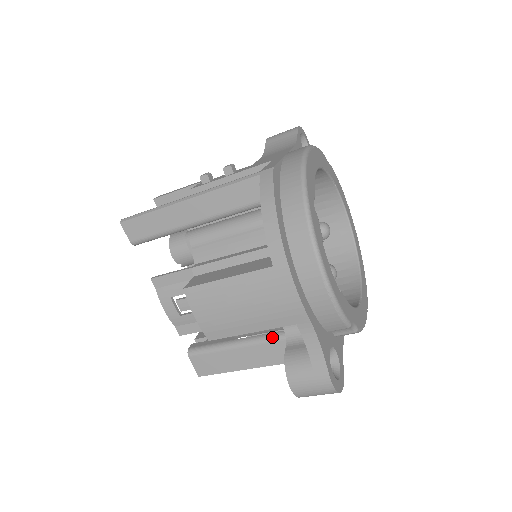
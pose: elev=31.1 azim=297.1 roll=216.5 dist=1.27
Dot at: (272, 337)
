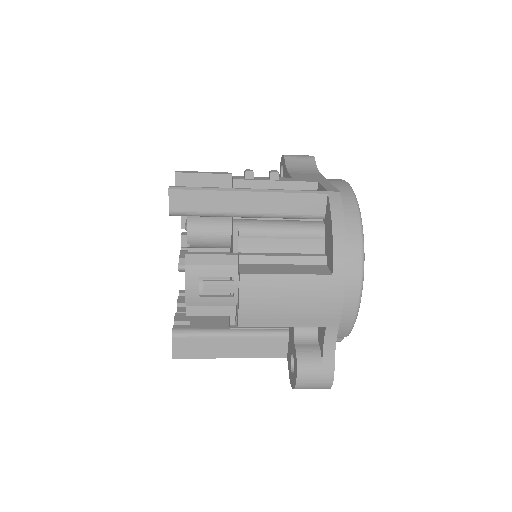
Dot at: (266, 333)
